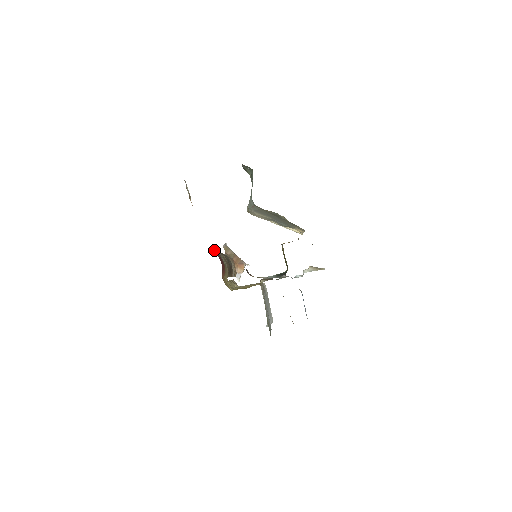
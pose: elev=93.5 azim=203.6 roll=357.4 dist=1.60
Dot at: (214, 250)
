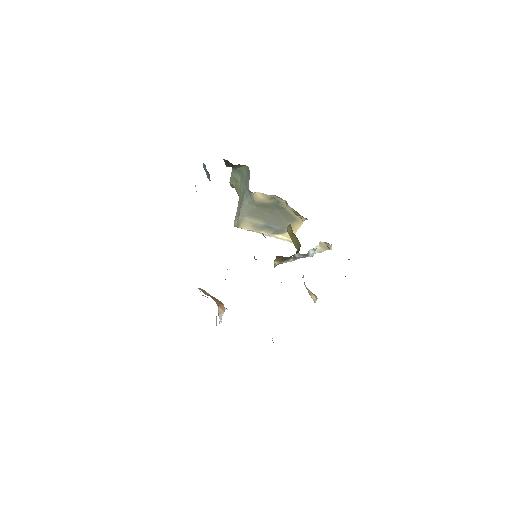
Dot at: occluded
